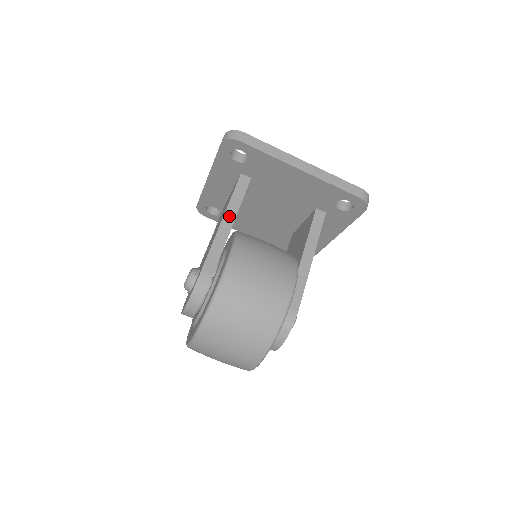
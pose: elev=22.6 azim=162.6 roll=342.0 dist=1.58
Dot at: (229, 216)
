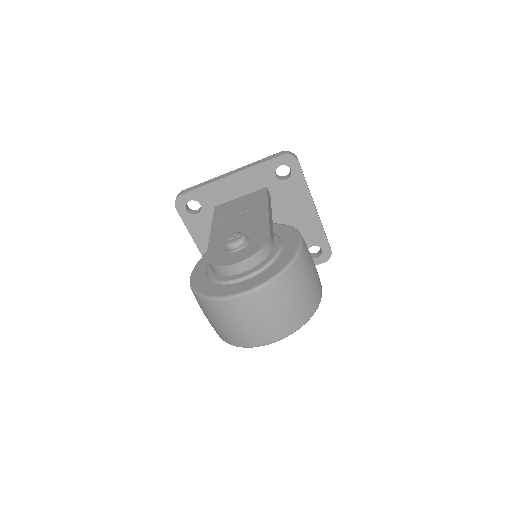
Dot at: (270, 209)
